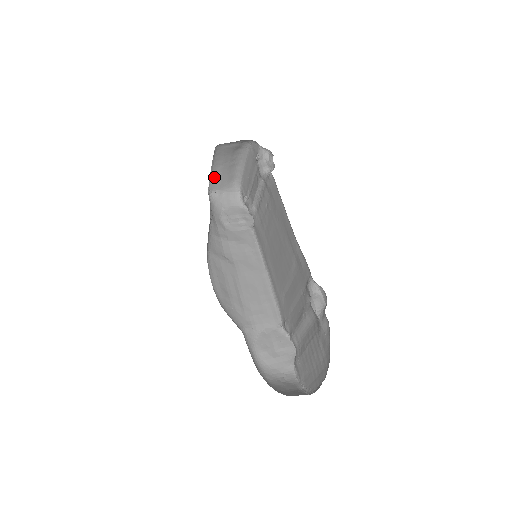
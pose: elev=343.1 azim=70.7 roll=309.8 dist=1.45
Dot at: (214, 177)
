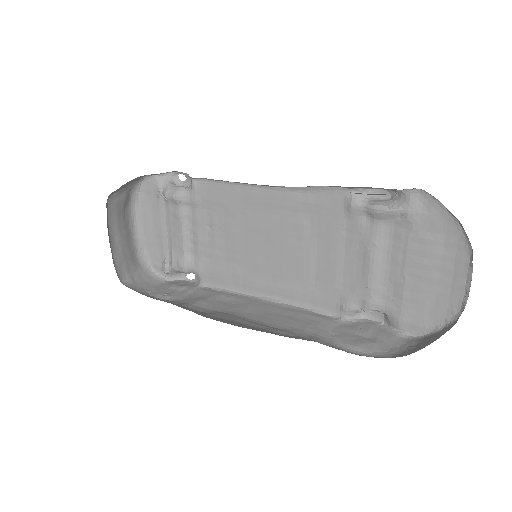
Dot at: (116, 257)
